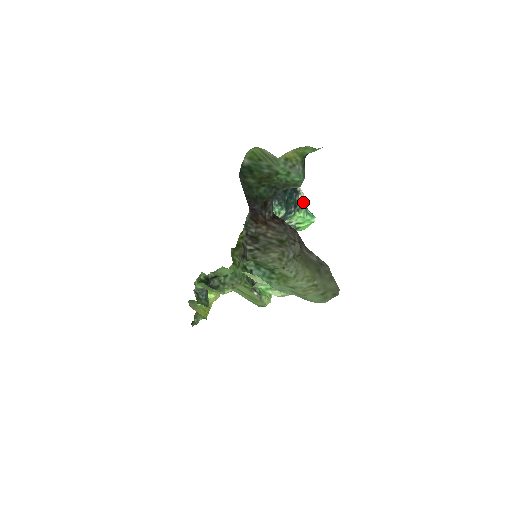
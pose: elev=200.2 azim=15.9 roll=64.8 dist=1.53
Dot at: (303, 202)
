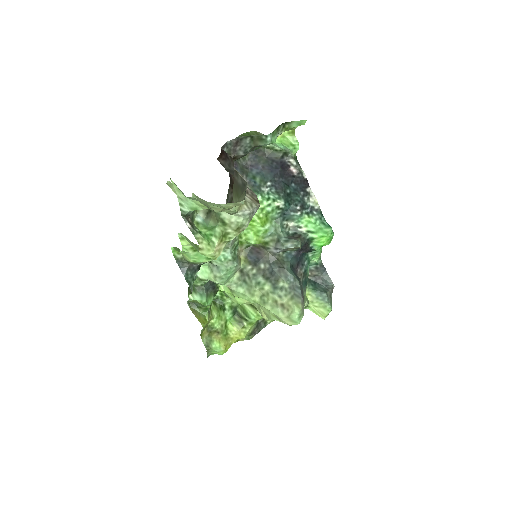
Dot at: (317, 209)
